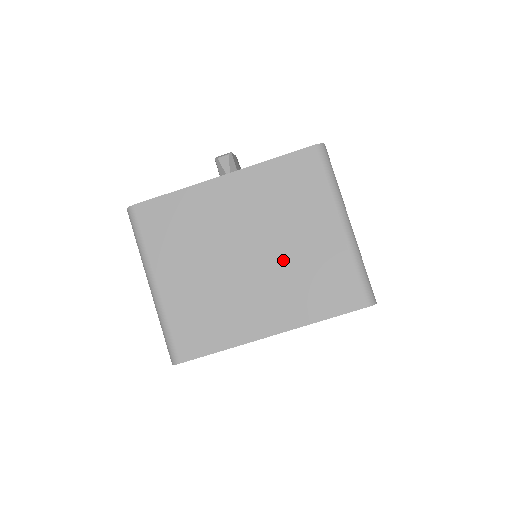
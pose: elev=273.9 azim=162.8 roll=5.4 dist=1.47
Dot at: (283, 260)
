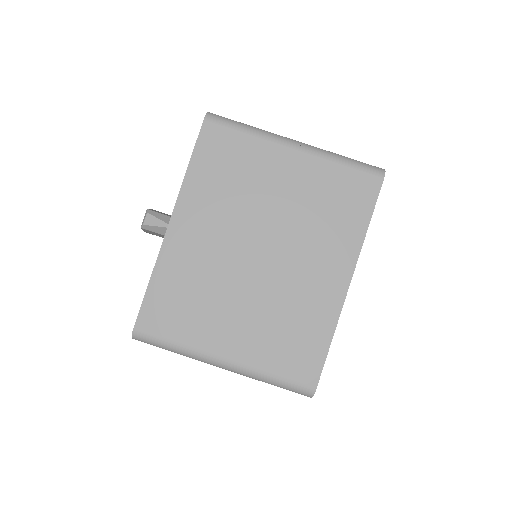
Dot at: (288, 224)
